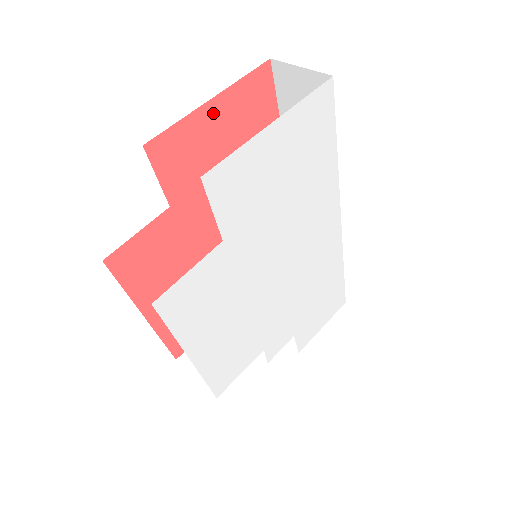
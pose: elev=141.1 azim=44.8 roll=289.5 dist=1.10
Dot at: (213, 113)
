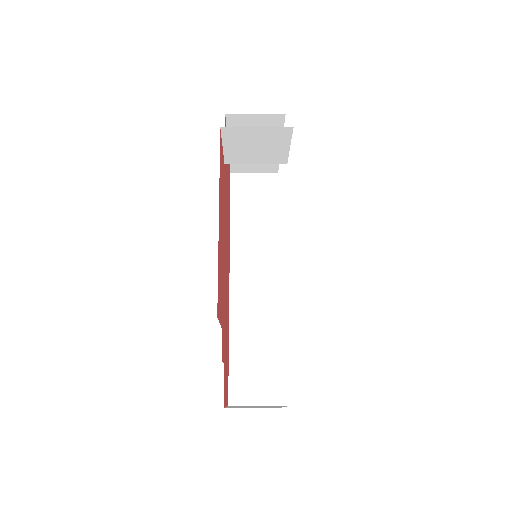
Dot at: occluded
